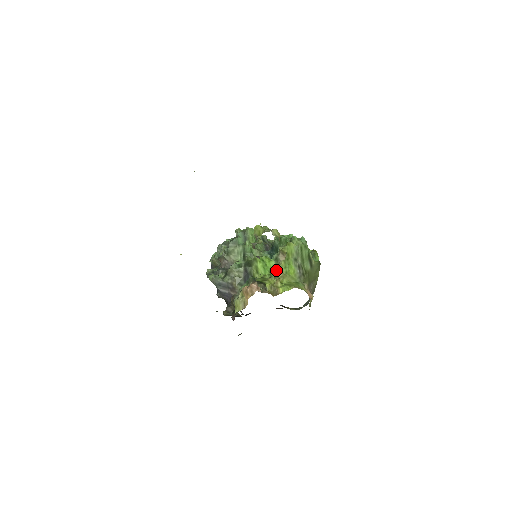
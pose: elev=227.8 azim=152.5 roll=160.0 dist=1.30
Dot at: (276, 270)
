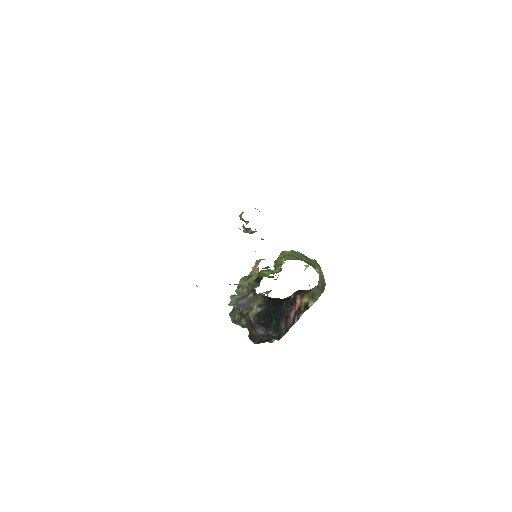
Dot at: (279, 266)
